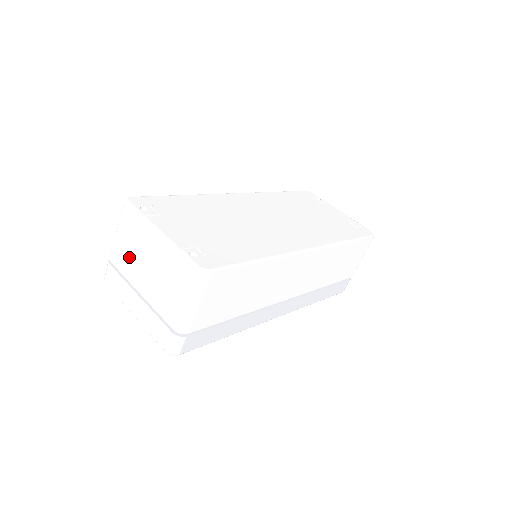
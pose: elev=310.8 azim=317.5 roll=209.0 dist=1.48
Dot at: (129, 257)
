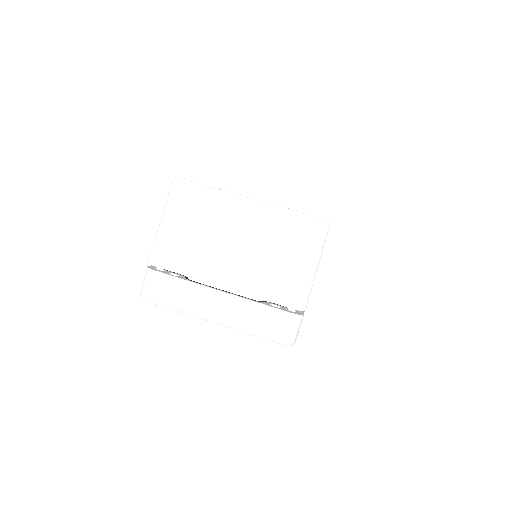
Dot at: (196, 248)
